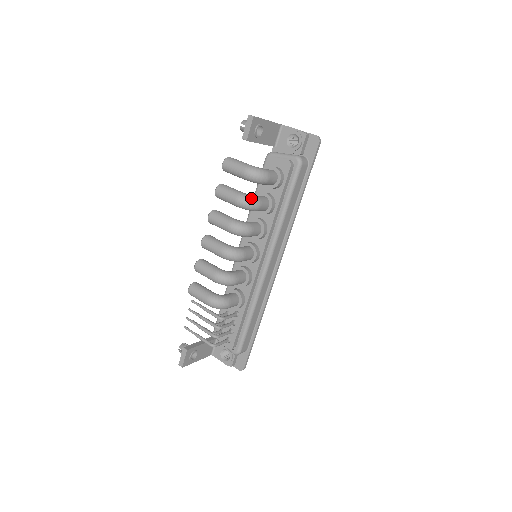
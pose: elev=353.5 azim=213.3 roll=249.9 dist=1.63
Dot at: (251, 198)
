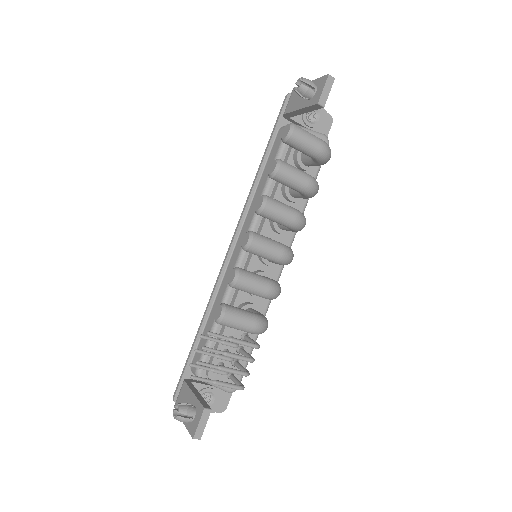
Dot at: (317, 182)
